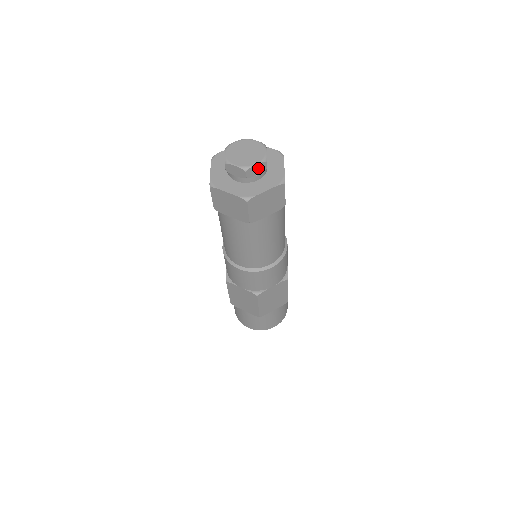
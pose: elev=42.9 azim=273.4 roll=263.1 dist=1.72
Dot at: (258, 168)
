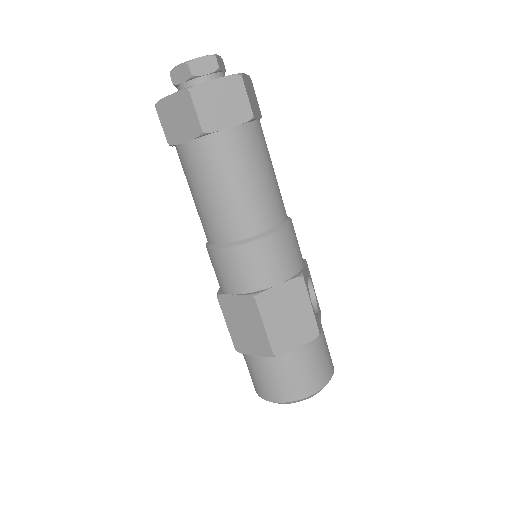
Dot at: (205, 64)
